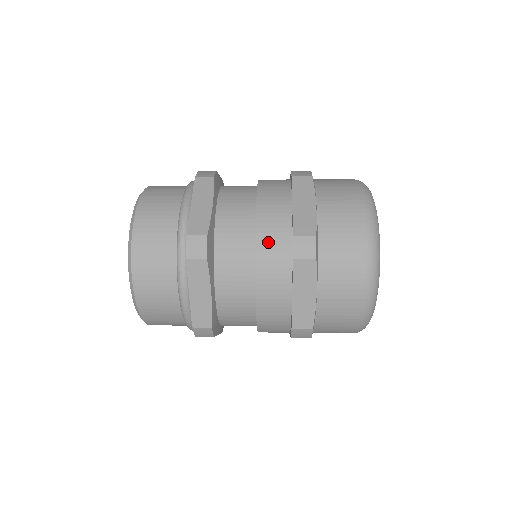
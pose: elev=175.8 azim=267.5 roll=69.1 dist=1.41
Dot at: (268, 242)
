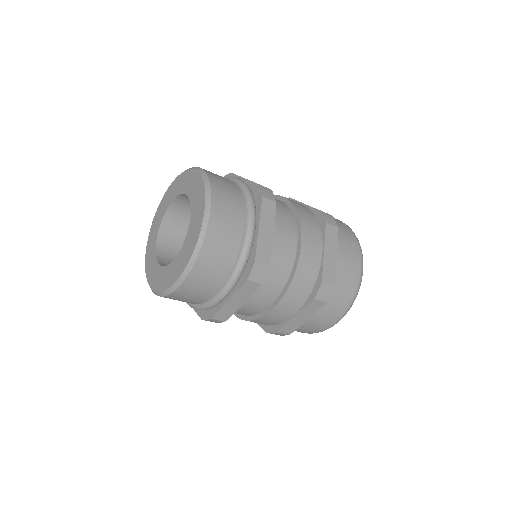
Dot at: (303, 213)
